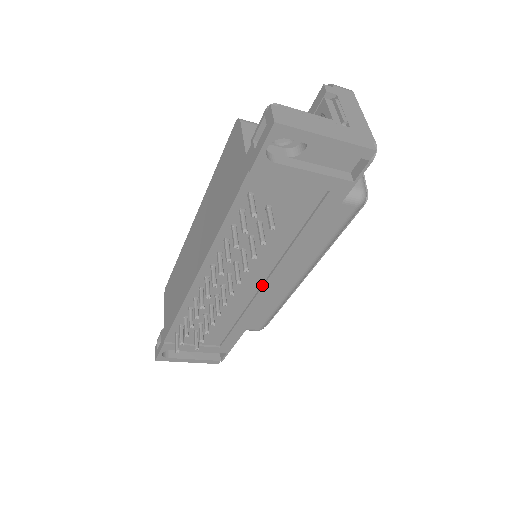
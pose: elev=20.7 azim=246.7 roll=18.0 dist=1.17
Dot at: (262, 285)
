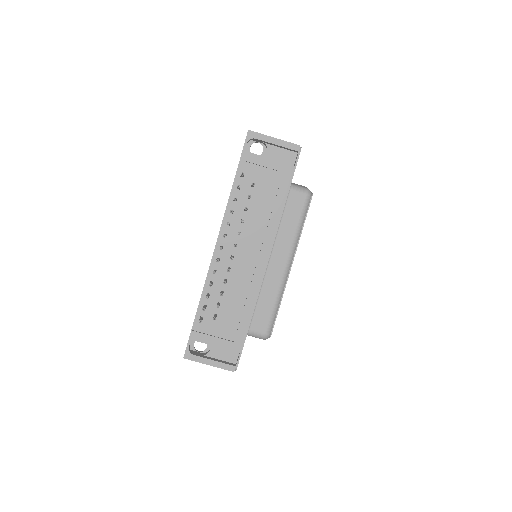
Dot at: (258, 258)
